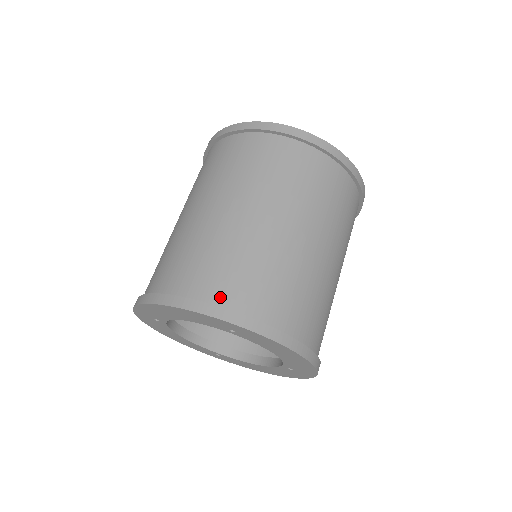
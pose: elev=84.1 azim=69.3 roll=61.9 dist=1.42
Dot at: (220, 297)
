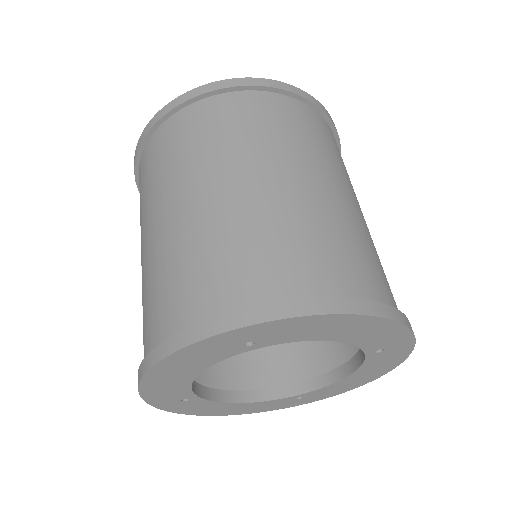
Dot at: (201, 311)
